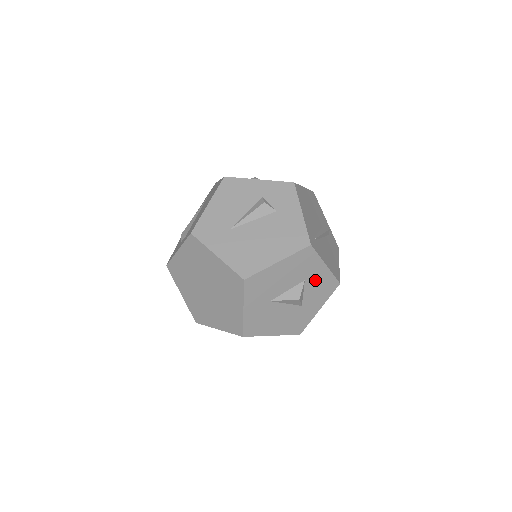
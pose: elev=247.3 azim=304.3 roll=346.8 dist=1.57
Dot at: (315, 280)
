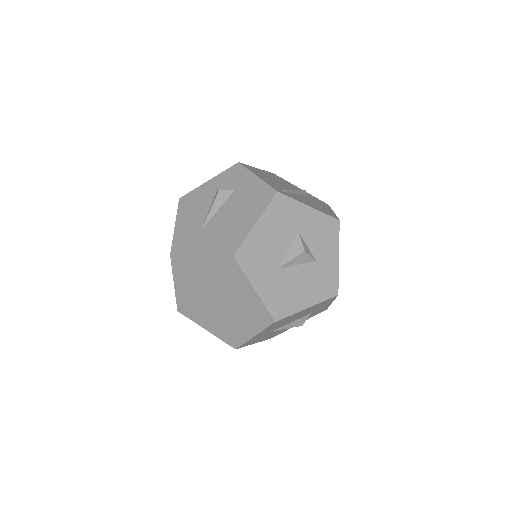
Dot at: (309, 227)
